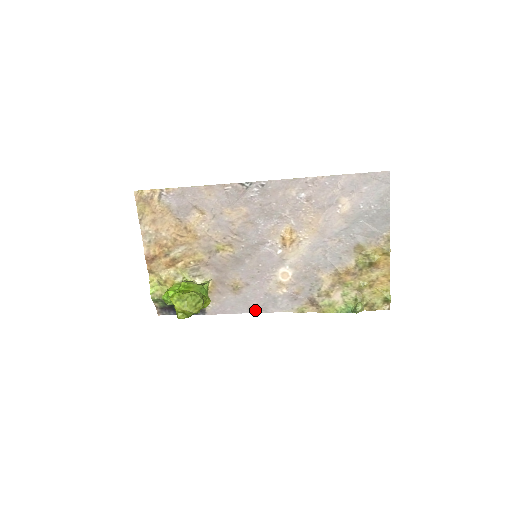
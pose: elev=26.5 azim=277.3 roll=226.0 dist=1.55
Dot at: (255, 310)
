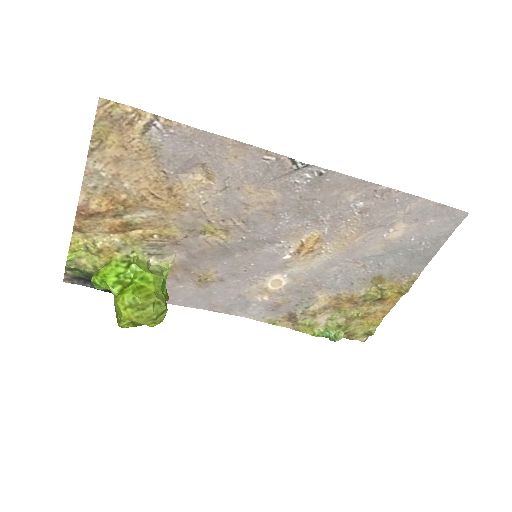
Dot at: (215, 308)
